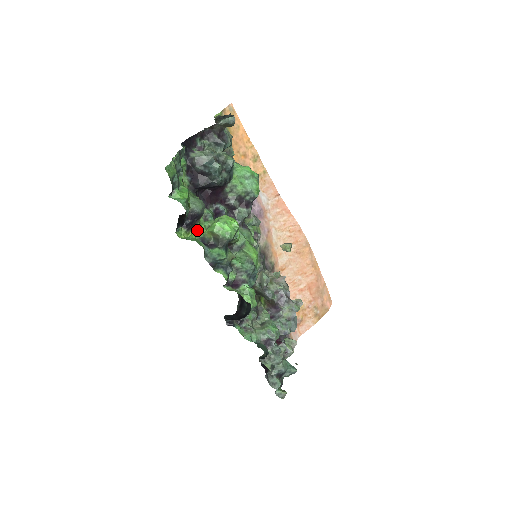
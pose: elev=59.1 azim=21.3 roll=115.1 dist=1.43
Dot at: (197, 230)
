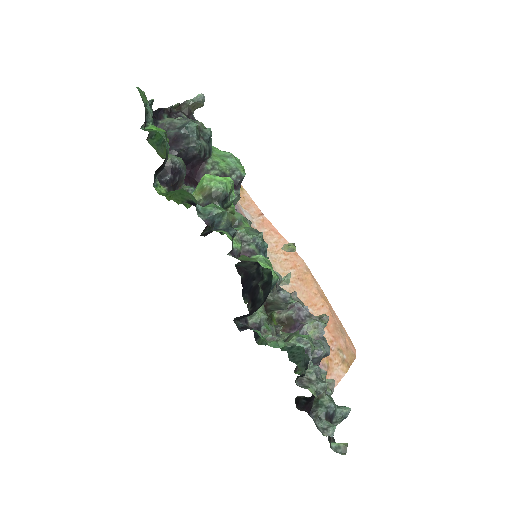
Dot at: occluded
